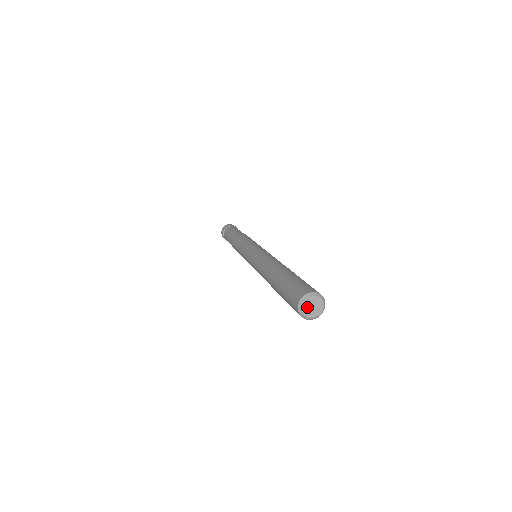
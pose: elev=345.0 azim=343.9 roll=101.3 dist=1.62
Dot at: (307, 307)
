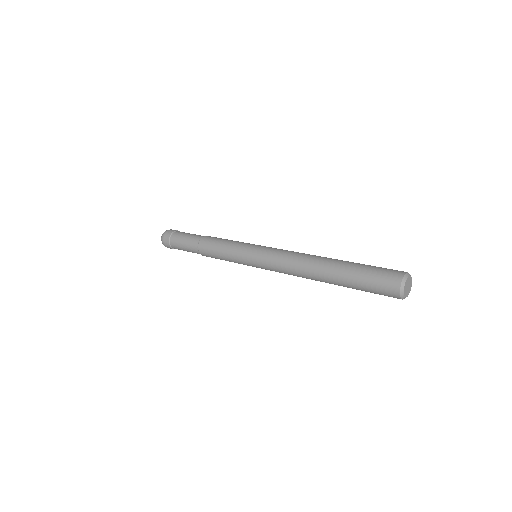
Dot at: (406, 285)
